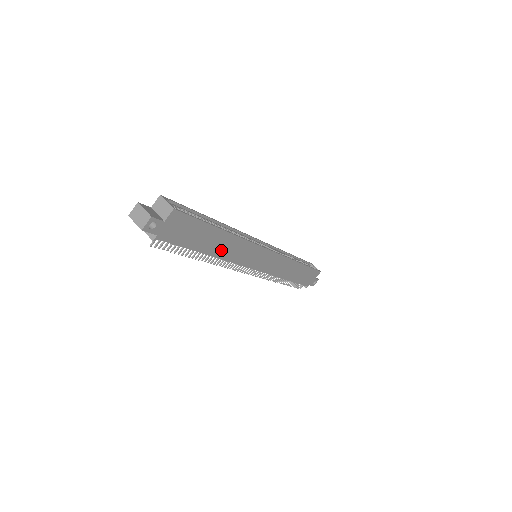
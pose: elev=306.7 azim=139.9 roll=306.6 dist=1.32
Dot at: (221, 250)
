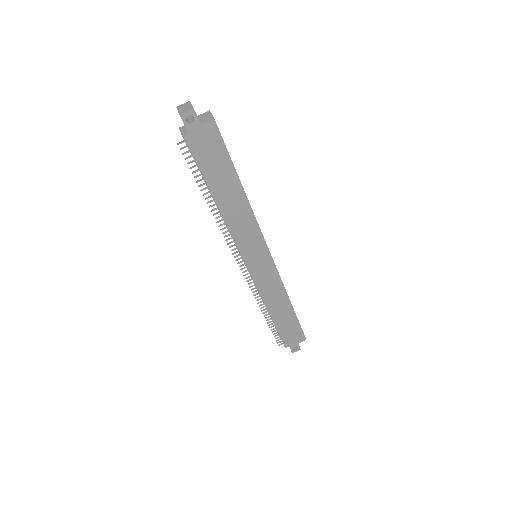
Dot at: (230, 208)
